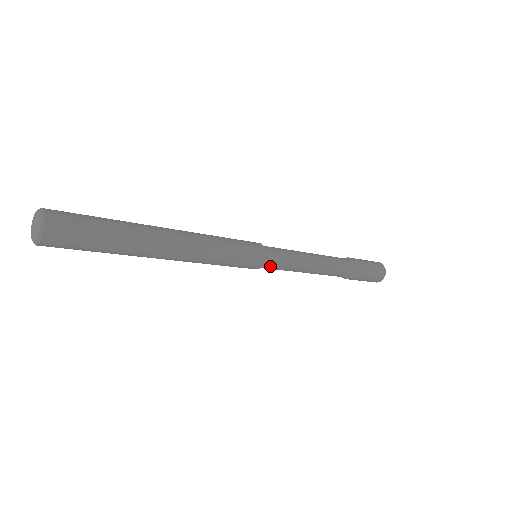
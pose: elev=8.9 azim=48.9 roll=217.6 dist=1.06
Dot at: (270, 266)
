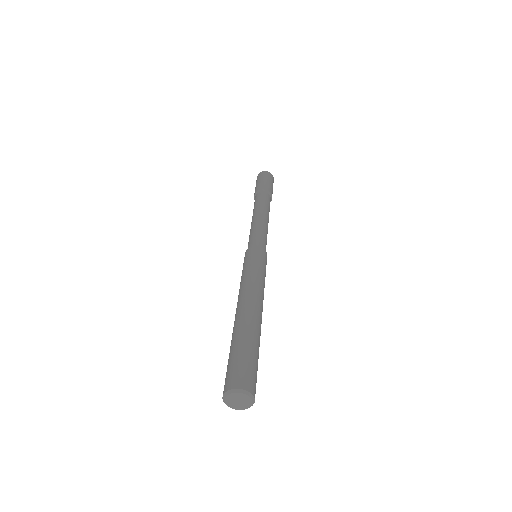
Dot at: occluded
